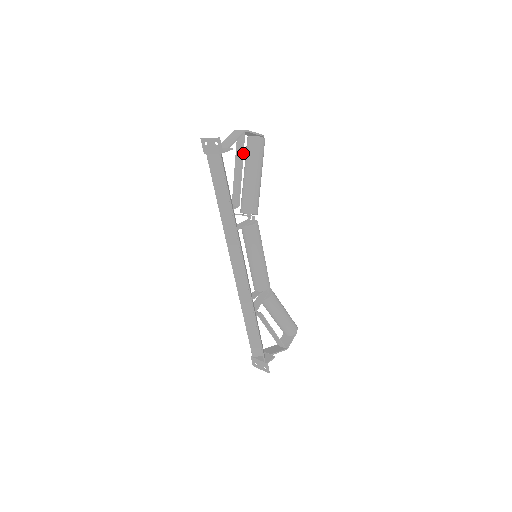
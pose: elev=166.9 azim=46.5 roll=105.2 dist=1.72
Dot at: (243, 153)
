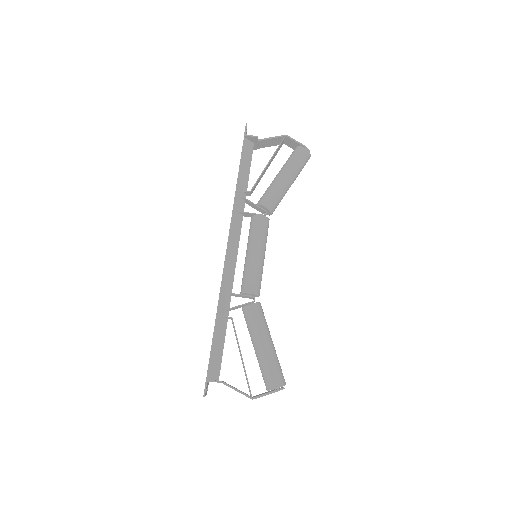
Dot at: (275, 152)
